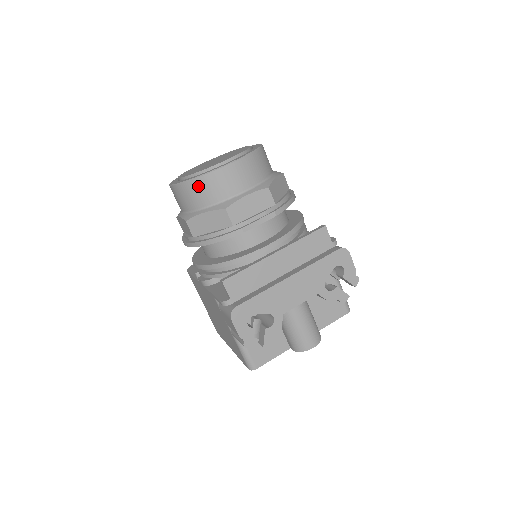
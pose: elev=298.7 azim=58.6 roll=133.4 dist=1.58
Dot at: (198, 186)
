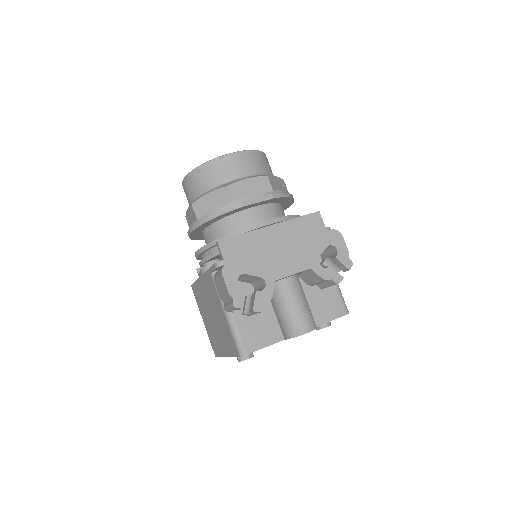
Dot at: (205, 171)
